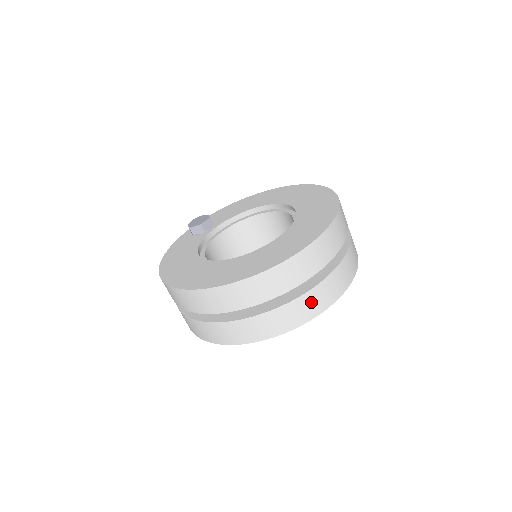
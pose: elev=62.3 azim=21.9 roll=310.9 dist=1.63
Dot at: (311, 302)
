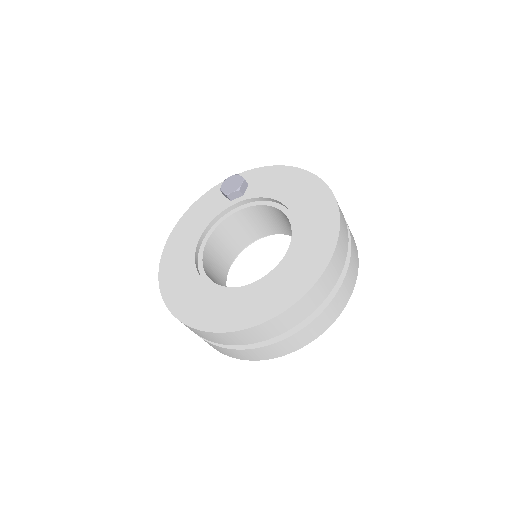
Dot at: (238, 354)
